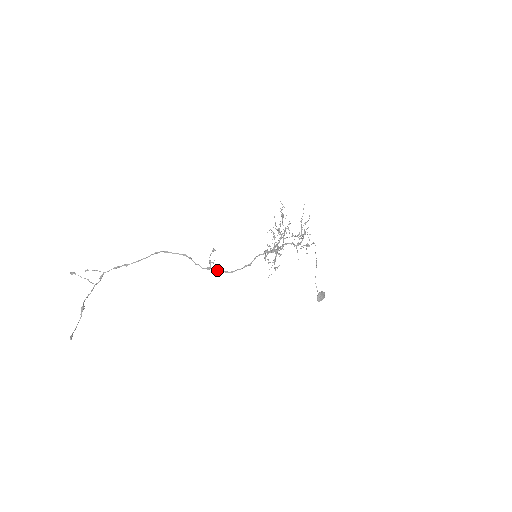
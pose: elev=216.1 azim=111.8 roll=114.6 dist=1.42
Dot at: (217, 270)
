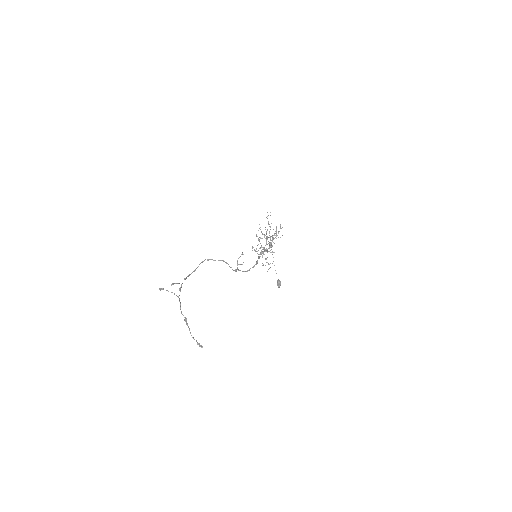
Dot at: occluded
